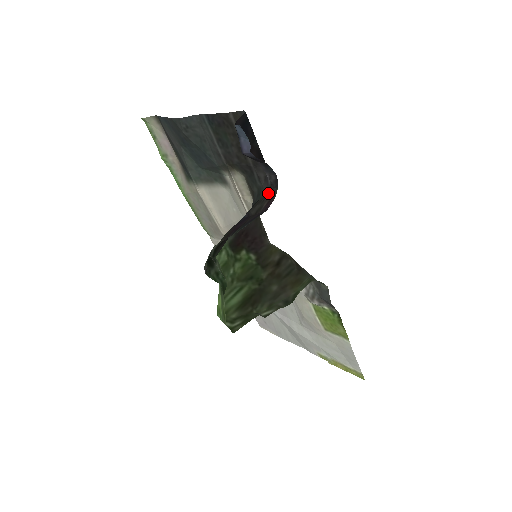
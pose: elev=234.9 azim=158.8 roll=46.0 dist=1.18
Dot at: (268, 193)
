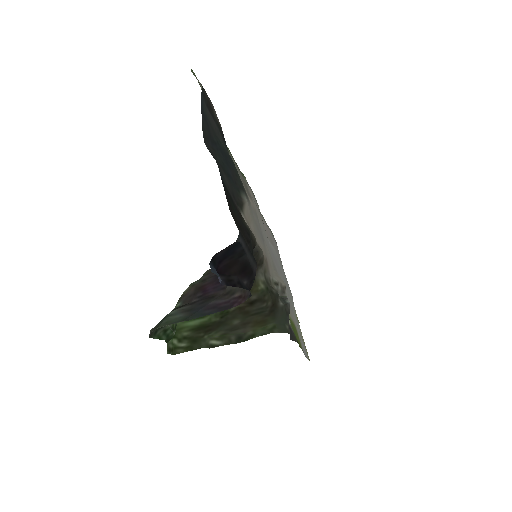
Dot at: occluded
